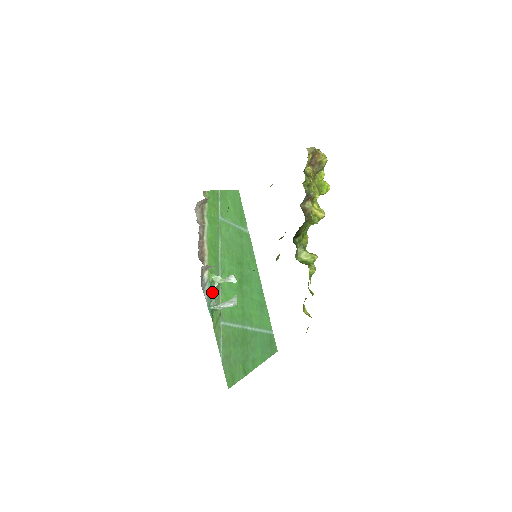
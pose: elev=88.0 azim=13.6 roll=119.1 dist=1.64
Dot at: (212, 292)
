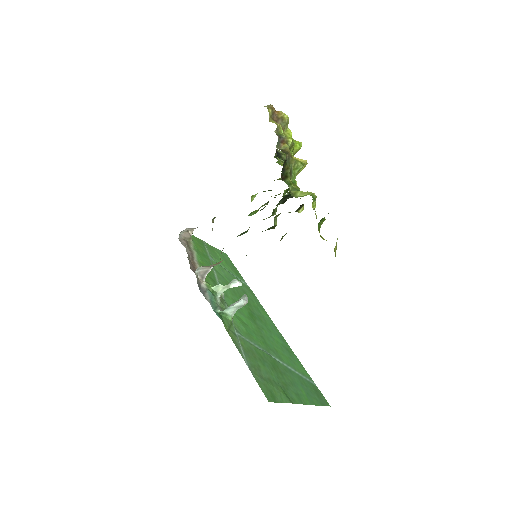
Dot at: (215, 301)
